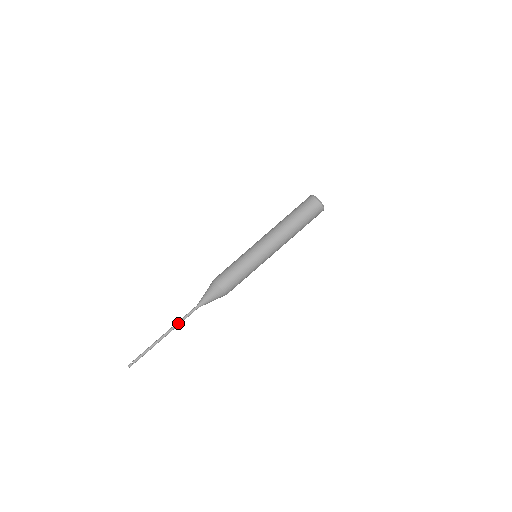
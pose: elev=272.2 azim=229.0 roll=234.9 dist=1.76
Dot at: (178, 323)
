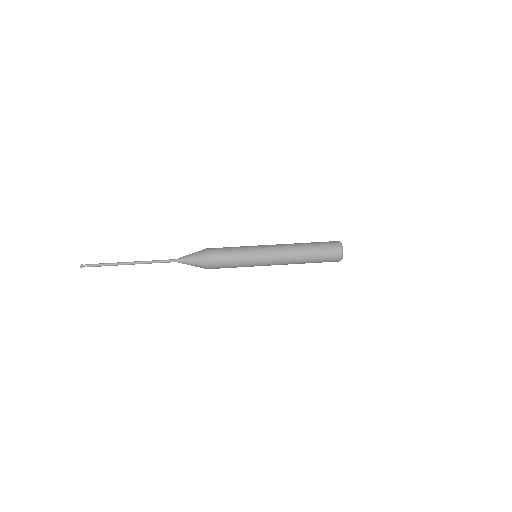
Dot at: (149, 262)
